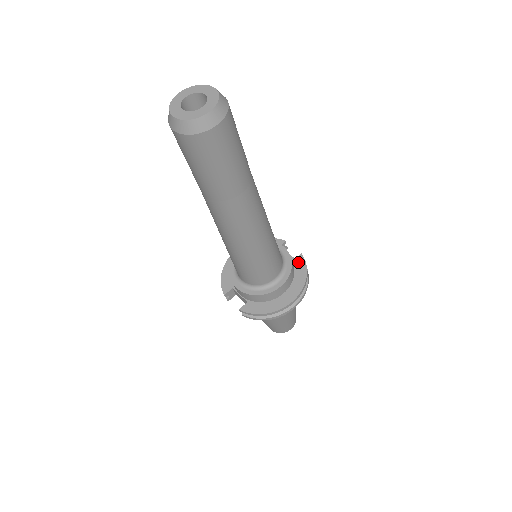
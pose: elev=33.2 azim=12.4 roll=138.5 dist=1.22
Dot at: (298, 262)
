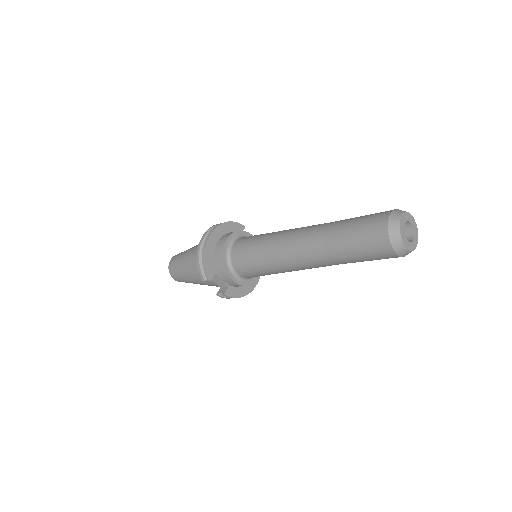
Dot at: occluded
